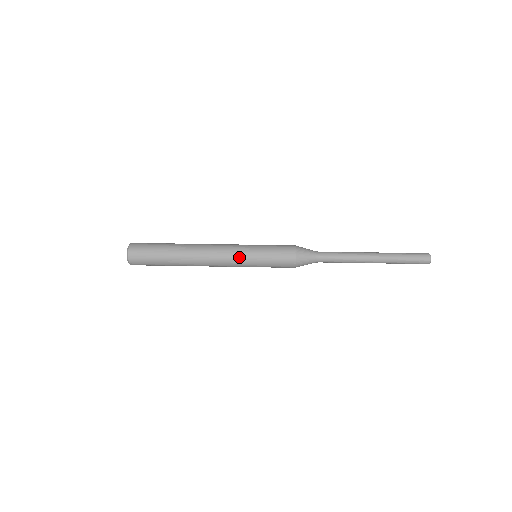
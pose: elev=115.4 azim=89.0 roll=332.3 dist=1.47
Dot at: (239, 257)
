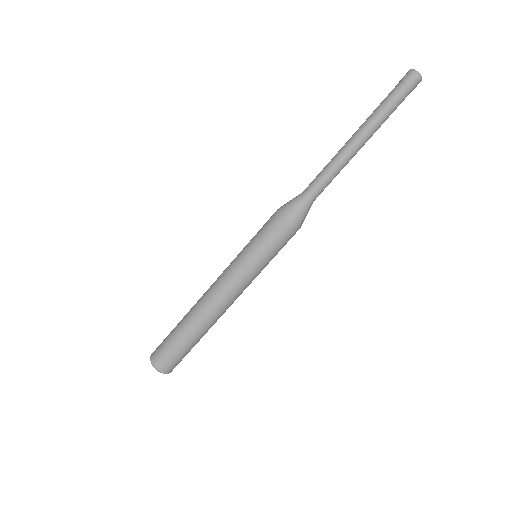
Dot at: occluded
